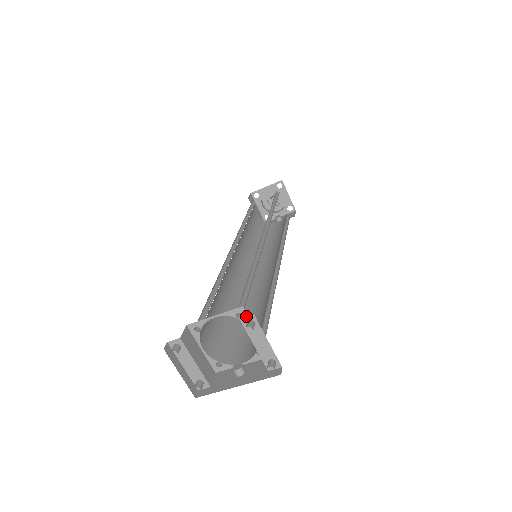
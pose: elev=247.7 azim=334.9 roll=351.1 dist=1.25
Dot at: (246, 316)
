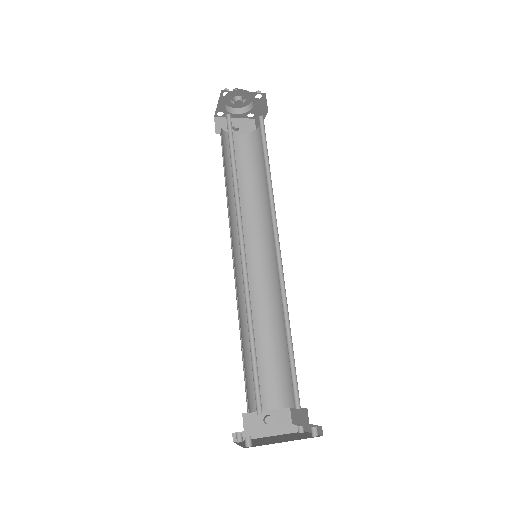
Dot at: (316, 427)
